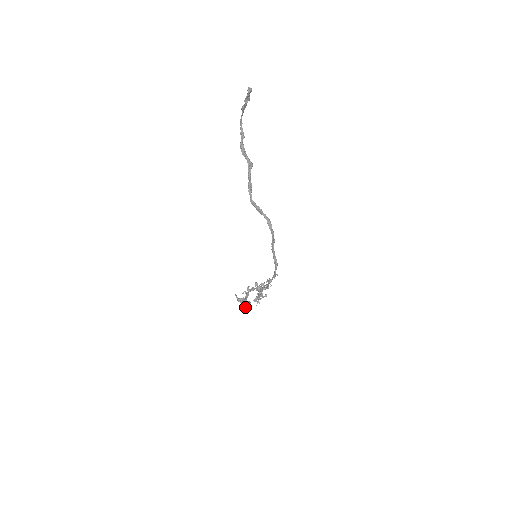
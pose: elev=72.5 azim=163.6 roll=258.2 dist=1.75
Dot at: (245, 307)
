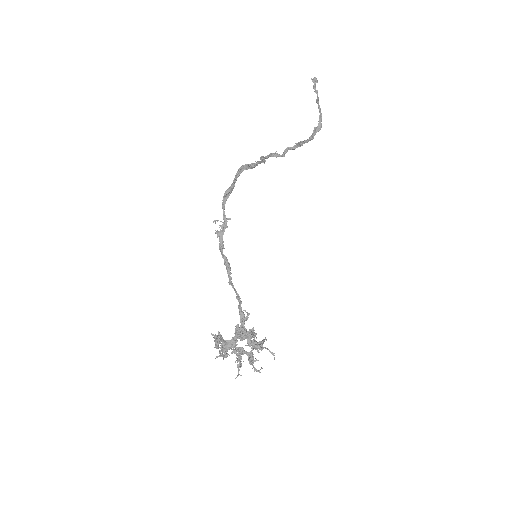
Dot at: (217, 357)
